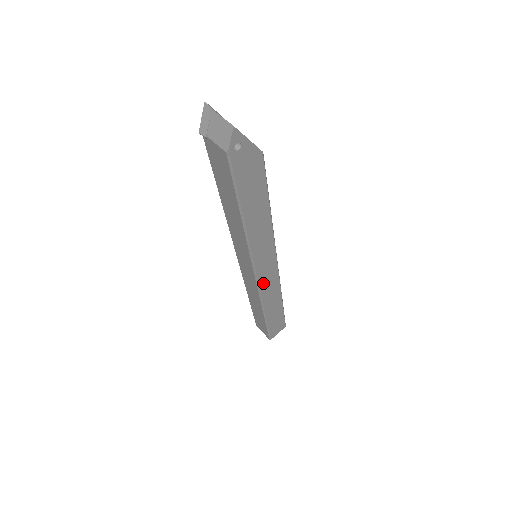
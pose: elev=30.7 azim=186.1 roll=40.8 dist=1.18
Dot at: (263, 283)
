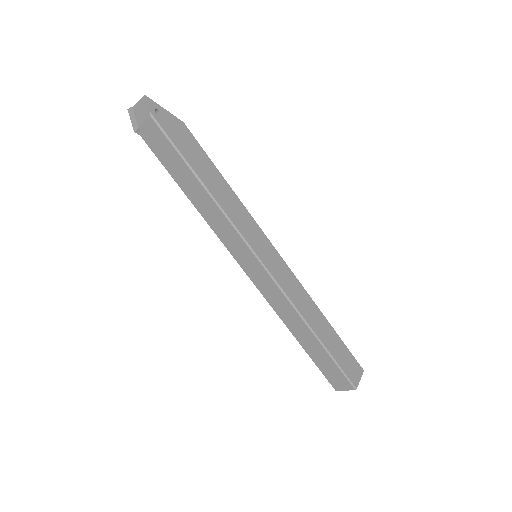
Dot at: (279, 278)
